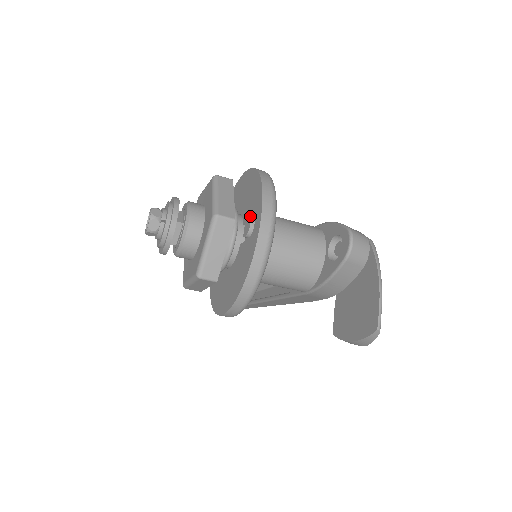
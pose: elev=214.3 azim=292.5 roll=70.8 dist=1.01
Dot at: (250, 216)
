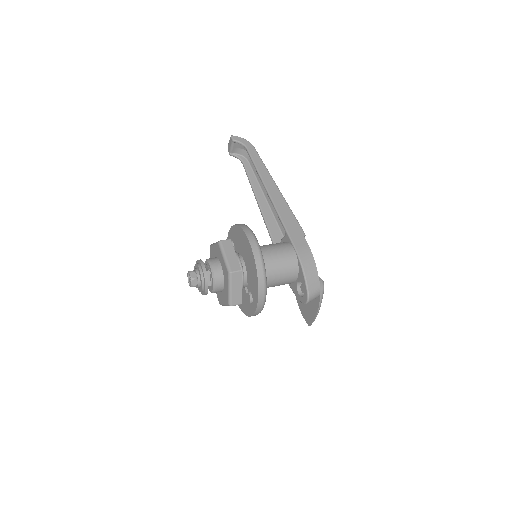
Dot at: (250, 299)
